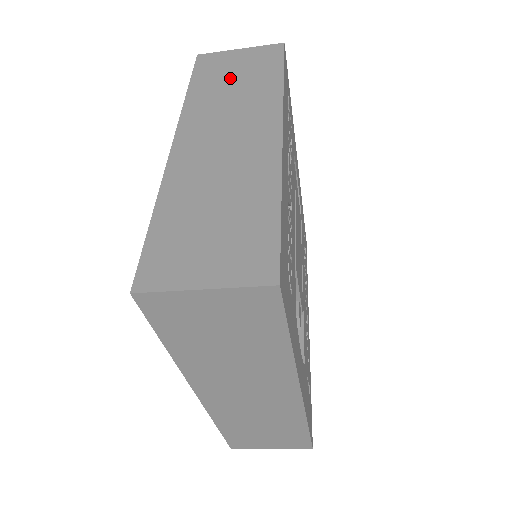
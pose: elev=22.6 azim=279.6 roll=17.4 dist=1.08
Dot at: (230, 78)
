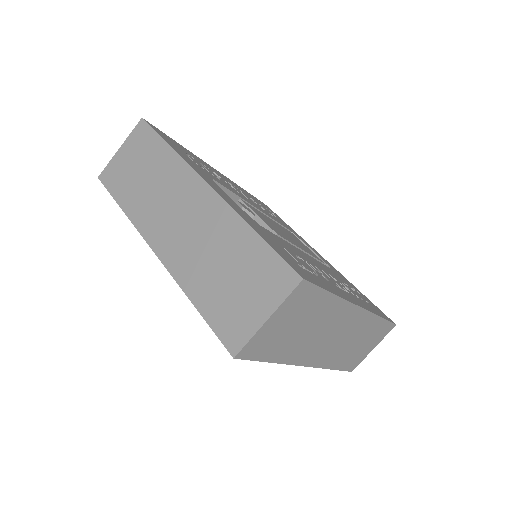
Dot at: occluded
